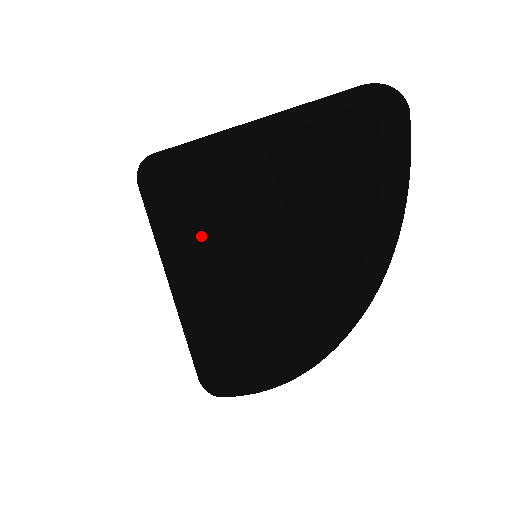
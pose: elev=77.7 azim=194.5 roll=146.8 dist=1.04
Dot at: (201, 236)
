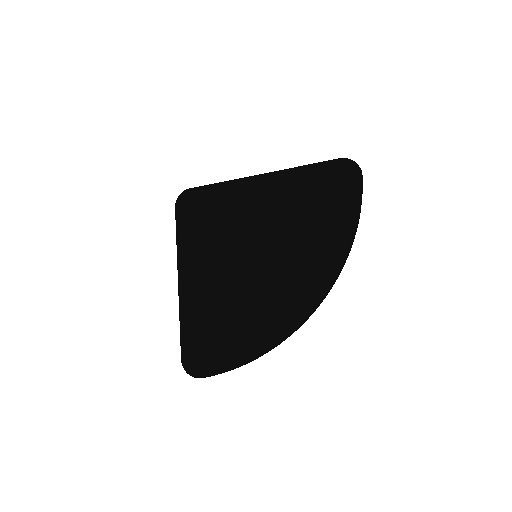
Dot at: (221, 237)
